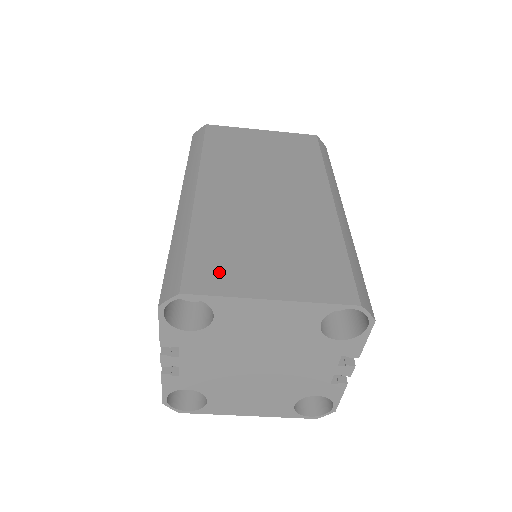
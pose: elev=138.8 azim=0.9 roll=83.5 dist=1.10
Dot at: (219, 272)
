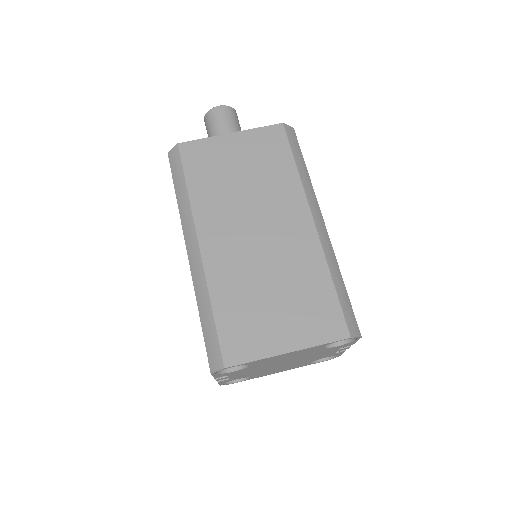
Dot at: (245, 338)
